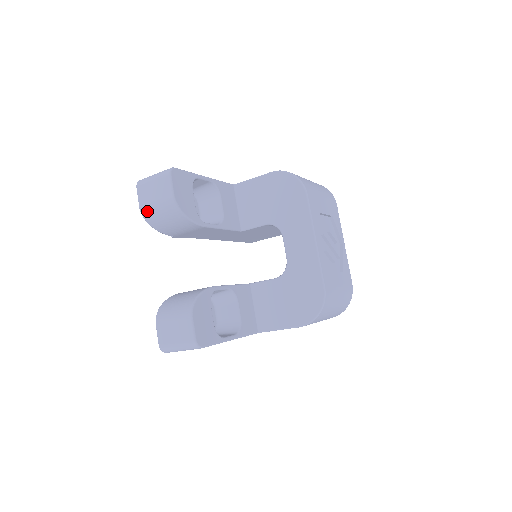
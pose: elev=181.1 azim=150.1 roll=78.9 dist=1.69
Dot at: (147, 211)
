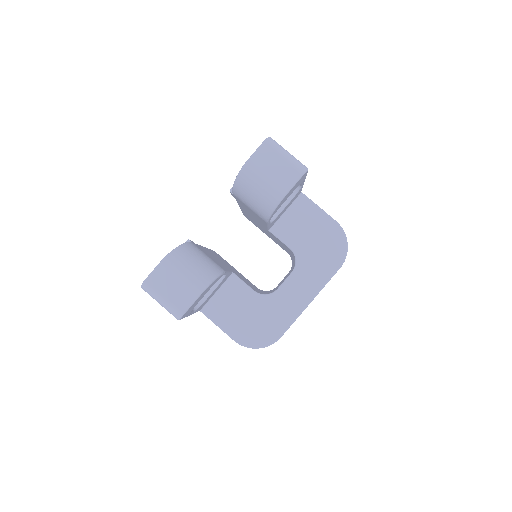
Dot at: (251, 172)
